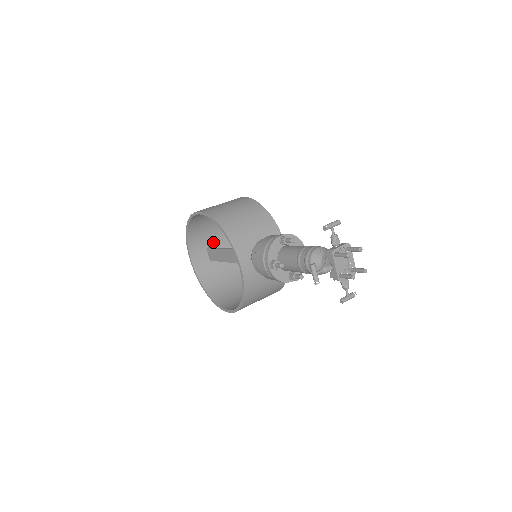
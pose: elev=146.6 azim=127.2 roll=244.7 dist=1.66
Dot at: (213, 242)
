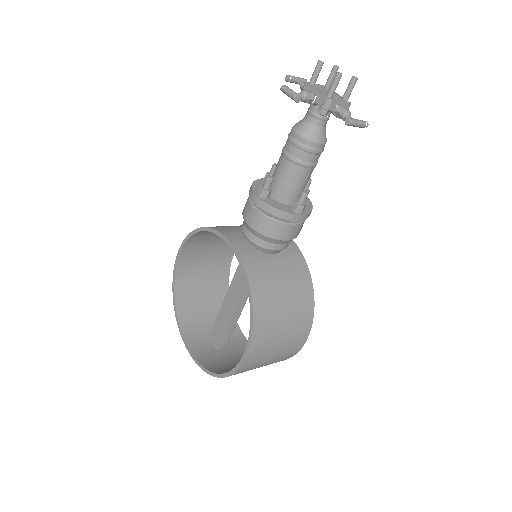
Dot at: occluded
